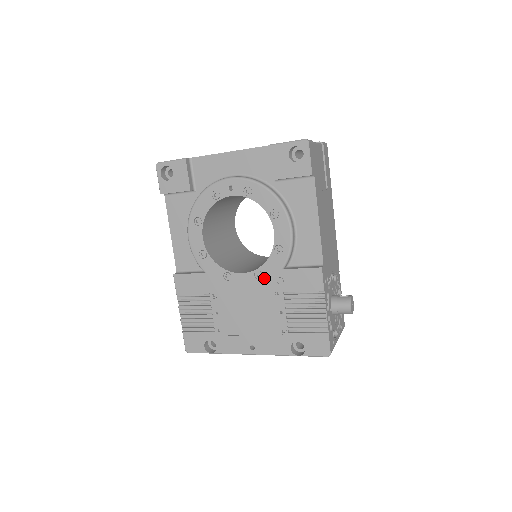
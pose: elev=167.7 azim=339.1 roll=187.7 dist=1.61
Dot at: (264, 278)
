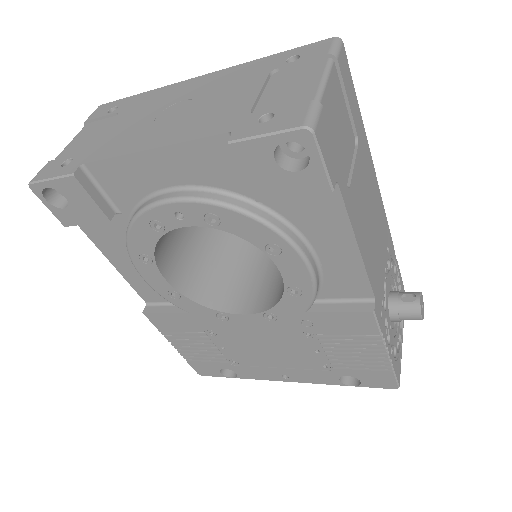
Dot at: (280, 320)
